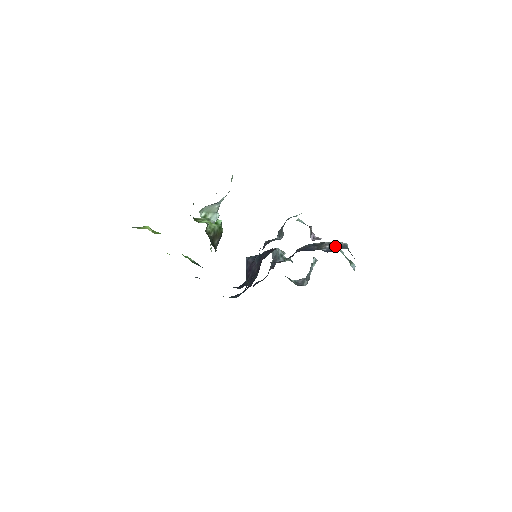
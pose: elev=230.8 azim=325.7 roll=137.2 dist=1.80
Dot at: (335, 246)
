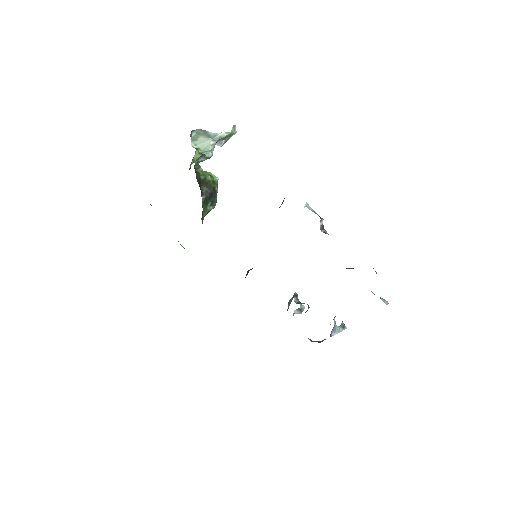
Dot at: occluded
